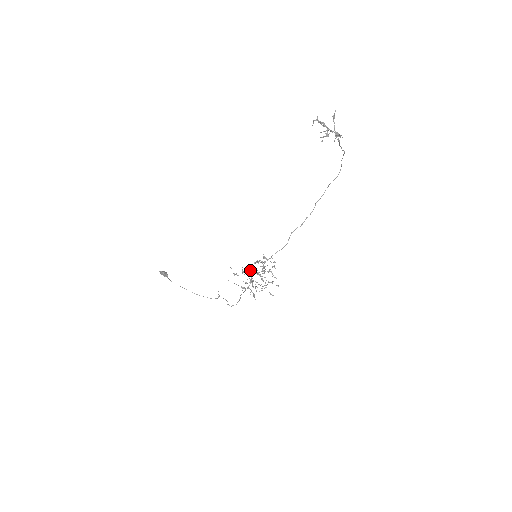
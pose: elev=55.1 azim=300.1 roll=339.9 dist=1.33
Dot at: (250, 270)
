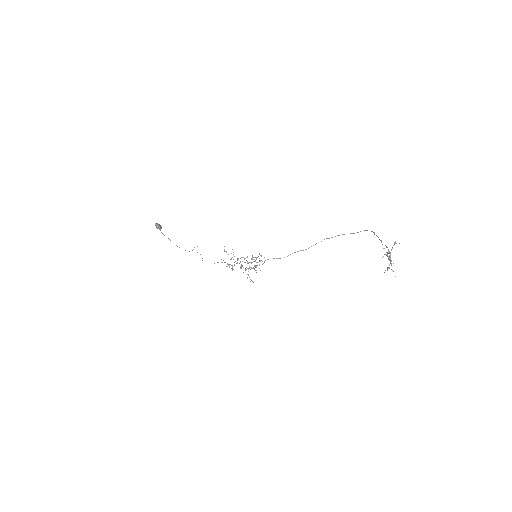
Dot at: occluded
